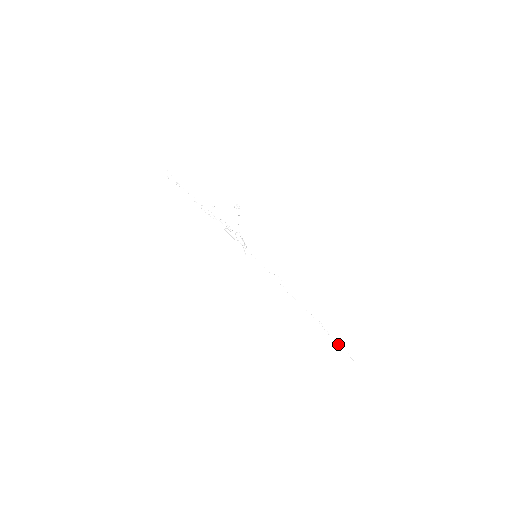
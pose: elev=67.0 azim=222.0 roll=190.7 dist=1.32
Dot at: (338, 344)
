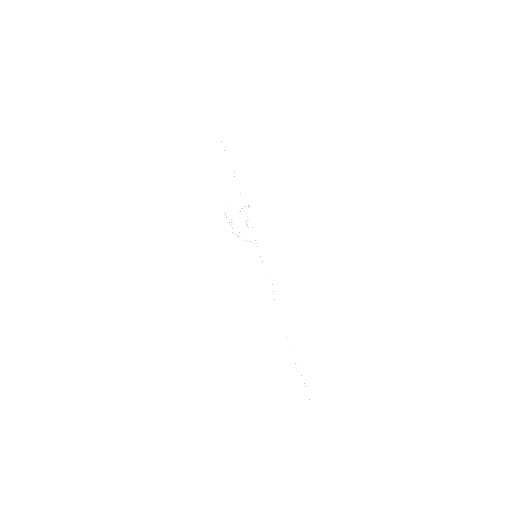
Dot at: occluded
